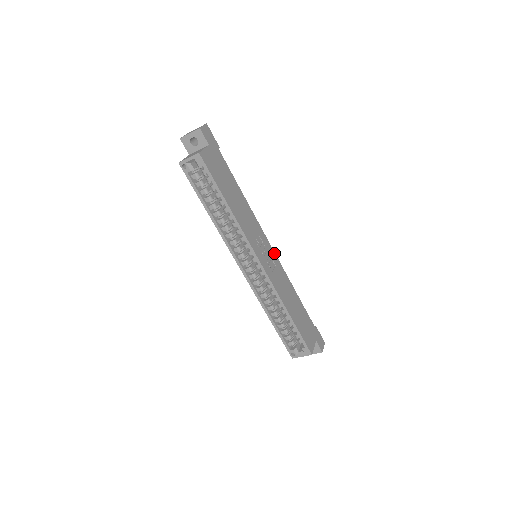
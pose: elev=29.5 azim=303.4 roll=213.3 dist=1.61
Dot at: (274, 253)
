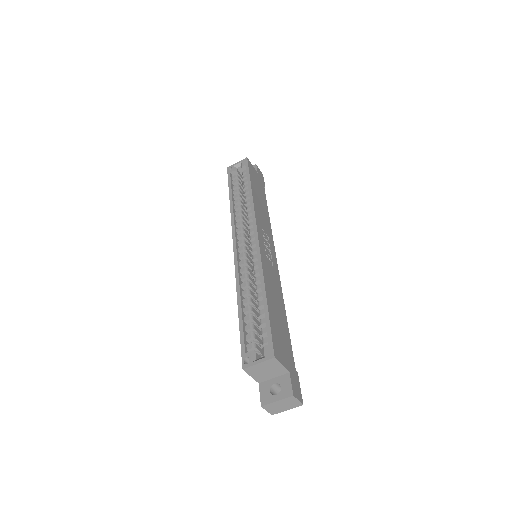
Dot at: (277, 266)
